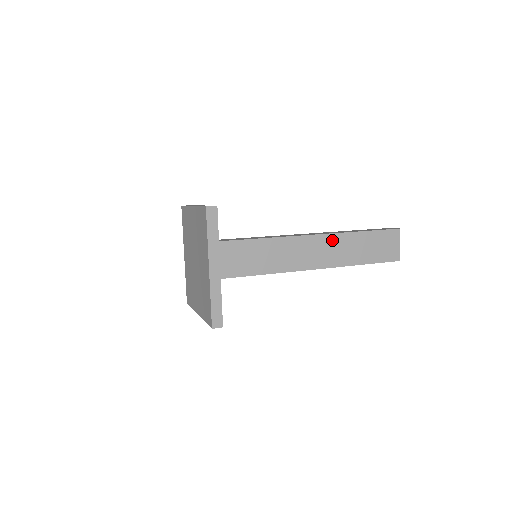
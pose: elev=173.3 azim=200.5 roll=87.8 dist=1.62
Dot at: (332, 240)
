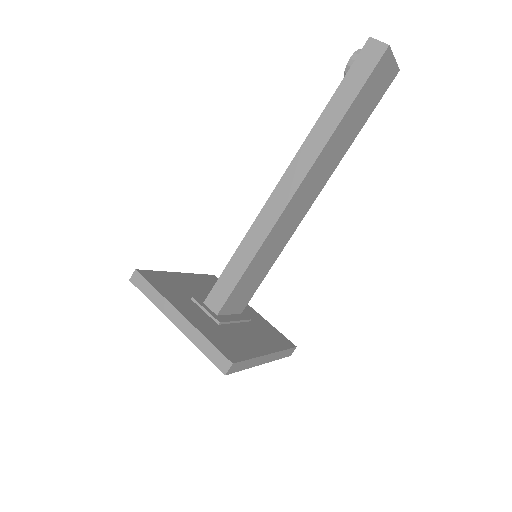
Dot at: (319, 164)
